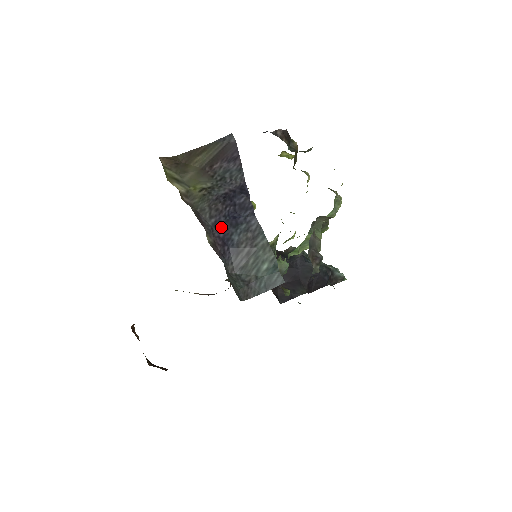
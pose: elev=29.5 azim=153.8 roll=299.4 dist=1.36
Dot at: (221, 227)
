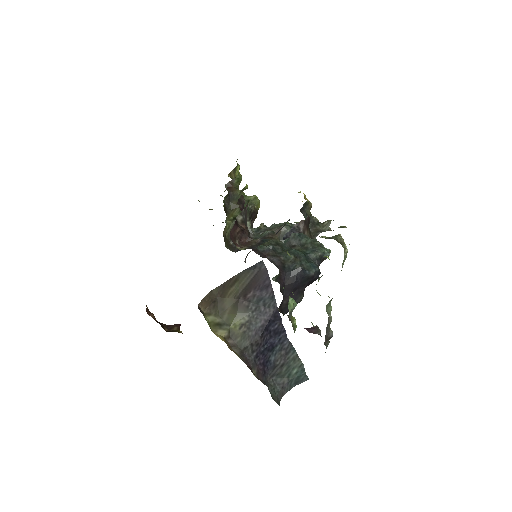
Dot at: (261, 356)
